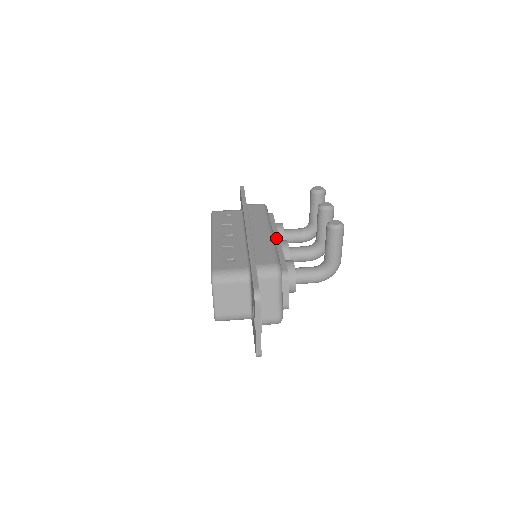
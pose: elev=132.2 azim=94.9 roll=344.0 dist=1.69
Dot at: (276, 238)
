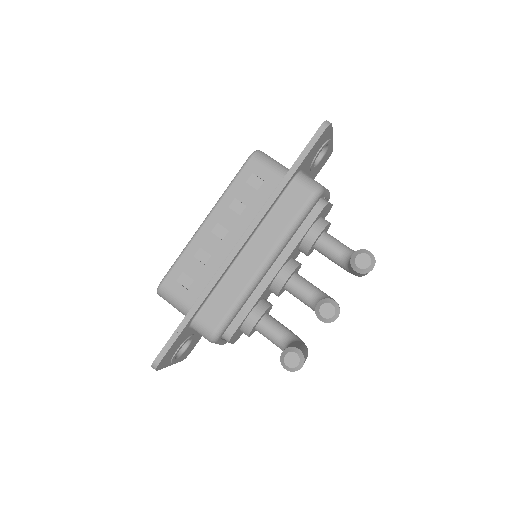
Dot at: (275, 268)
